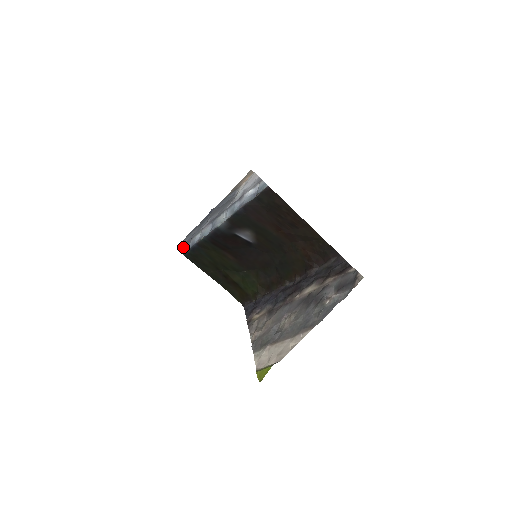
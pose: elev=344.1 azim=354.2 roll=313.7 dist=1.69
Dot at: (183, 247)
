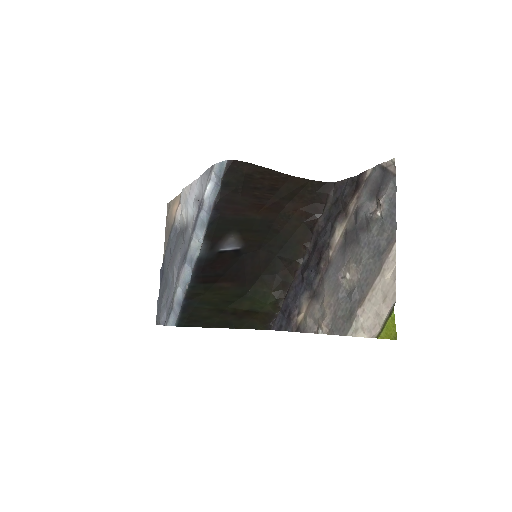
Dot at: (168, 321)
